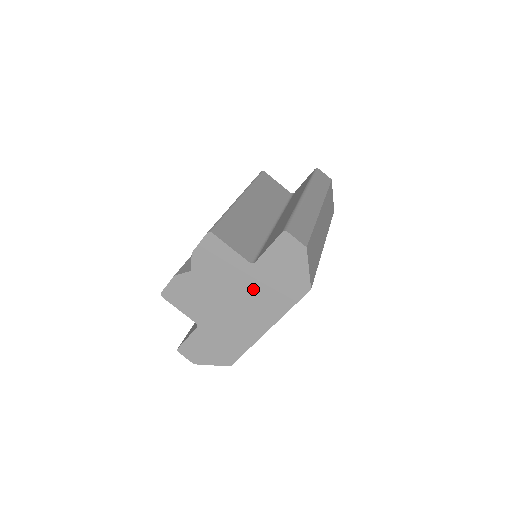
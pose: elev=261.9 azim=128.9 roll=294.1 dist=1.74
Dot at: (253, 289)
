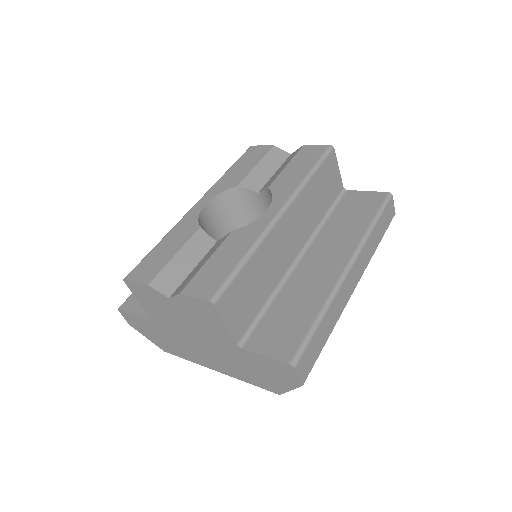
Dot at: (225, 353)
